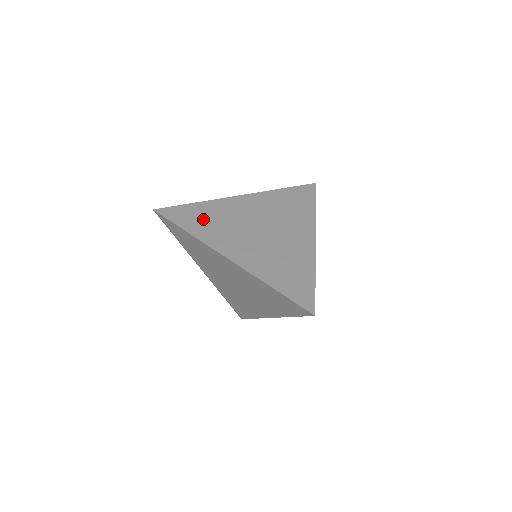
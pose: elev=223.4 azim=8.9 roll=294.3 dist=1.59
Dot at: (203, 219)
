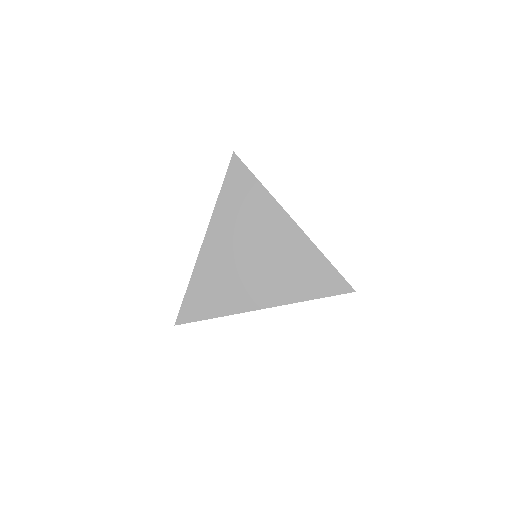
Dot at: (211, 295)
